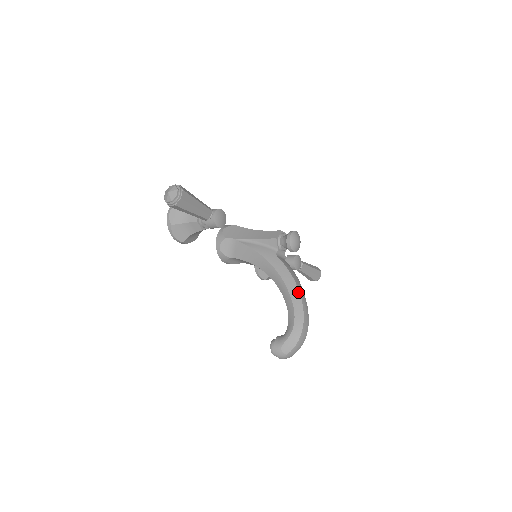
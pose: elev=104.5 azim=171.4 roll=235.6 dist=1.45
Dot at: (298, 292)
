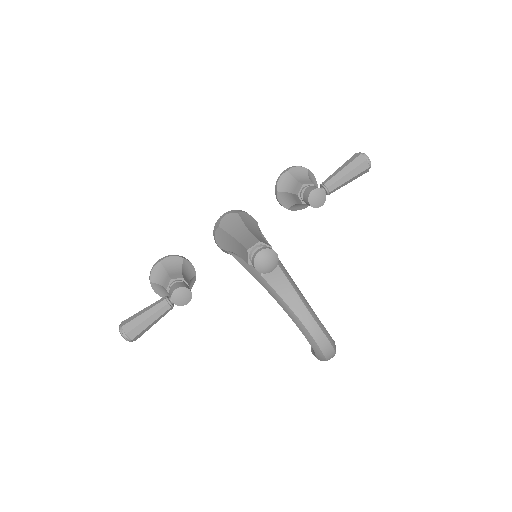
Dot at: (297, 319)
